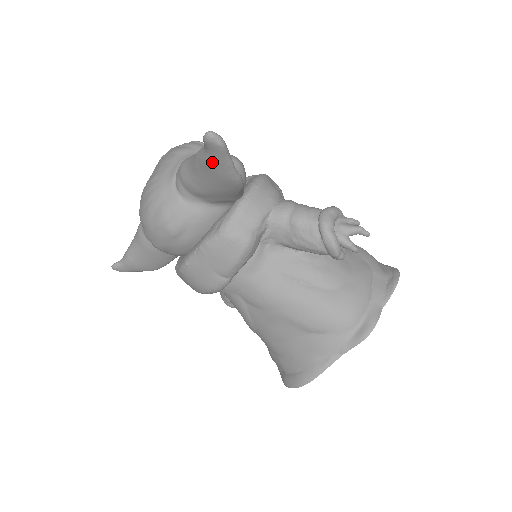
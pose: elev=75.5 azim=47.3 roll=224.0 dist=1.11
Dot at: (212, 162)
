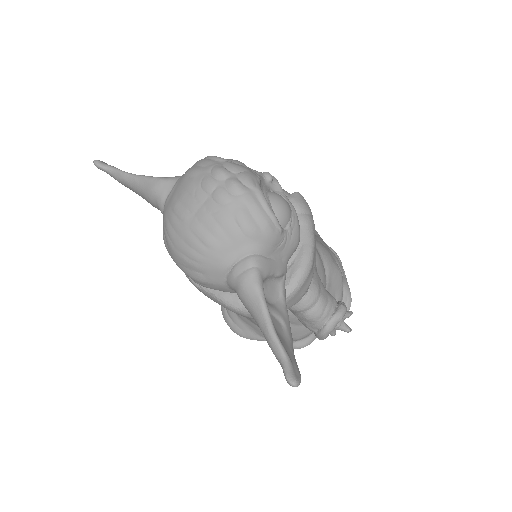
Dot at: occluded
